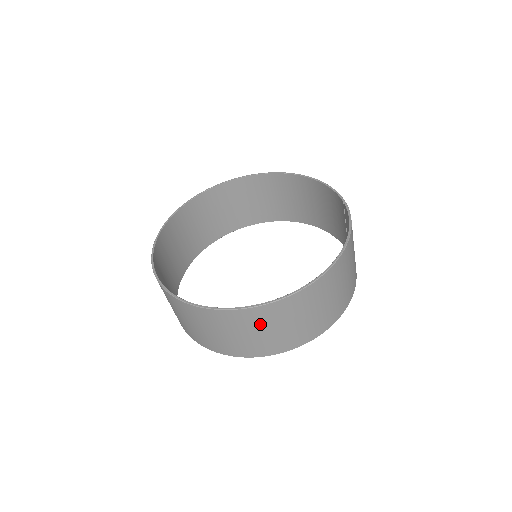
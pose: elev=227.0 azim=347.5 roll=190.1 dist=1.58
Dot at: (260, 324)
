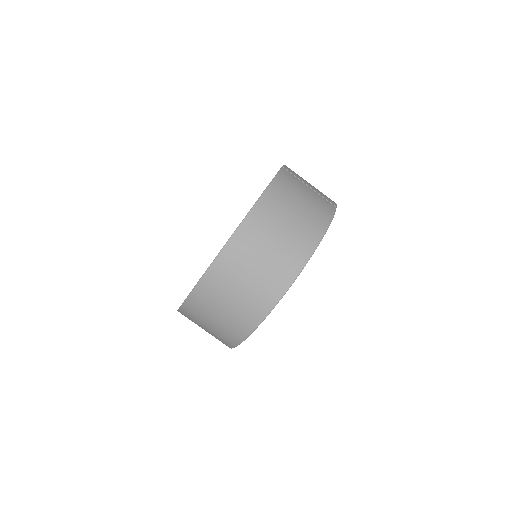
Dot at: (217, 297)
